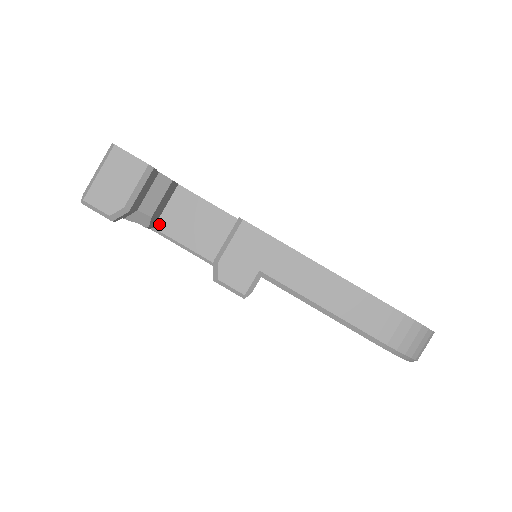
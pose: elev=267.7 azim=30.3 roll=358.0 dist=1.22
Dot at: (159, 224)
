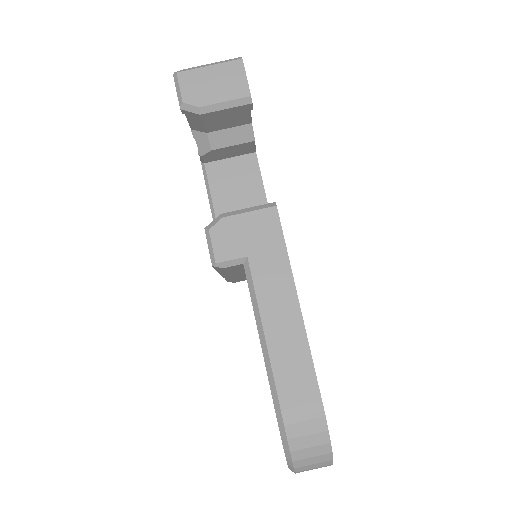
Dot at: (211, 165)
